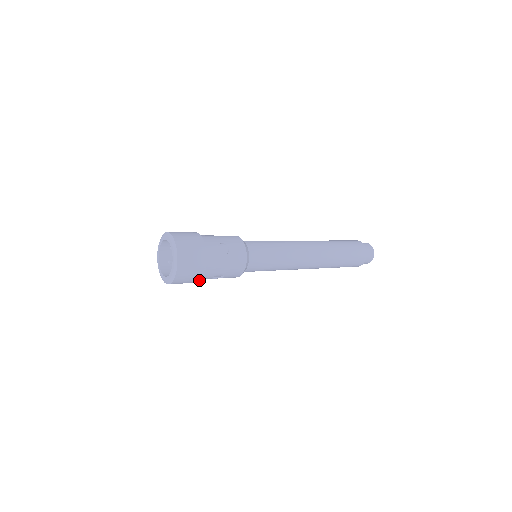
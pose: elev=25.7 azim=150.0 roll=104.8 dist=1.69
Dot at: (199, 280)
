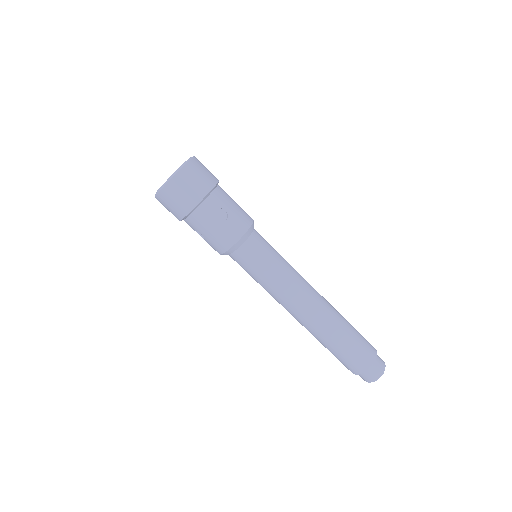
Dot at: (179, 219)
